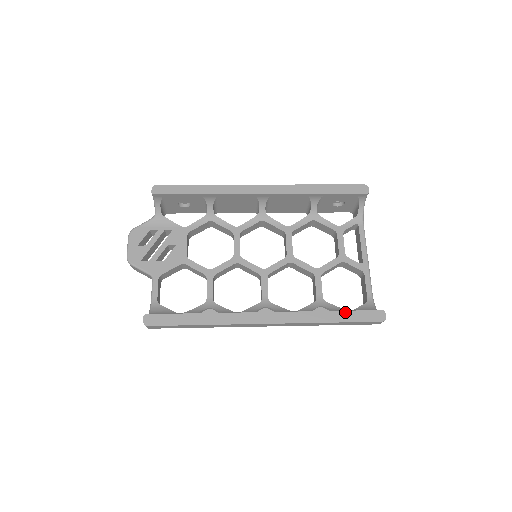
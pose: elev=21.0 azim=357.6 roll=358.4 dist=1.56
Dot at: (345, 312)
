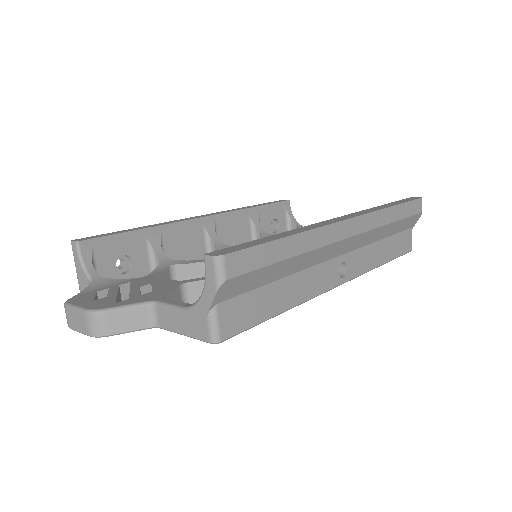
Dot at: (390, 203)
